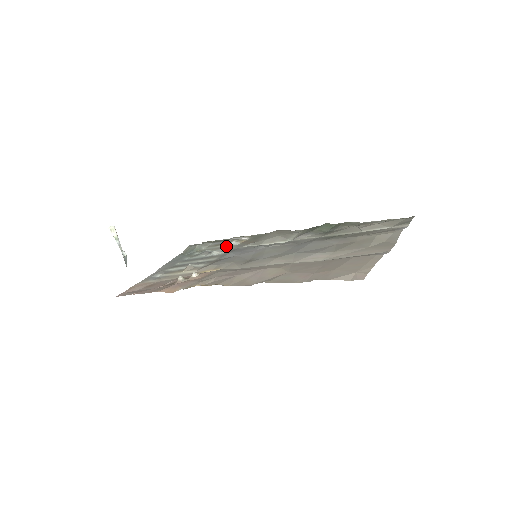
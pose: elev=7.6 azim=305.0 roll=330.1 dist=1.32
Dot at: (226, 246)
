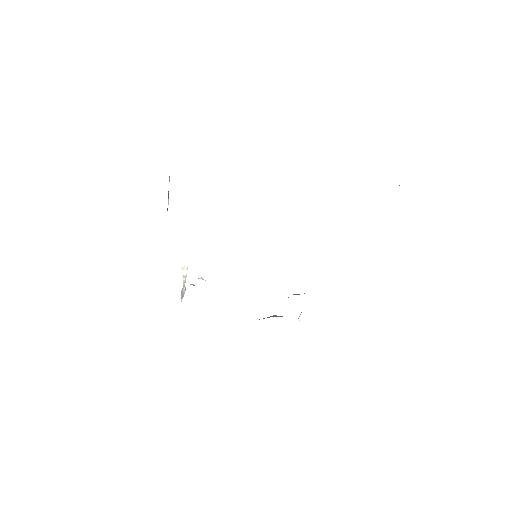
Dot at: occluded
